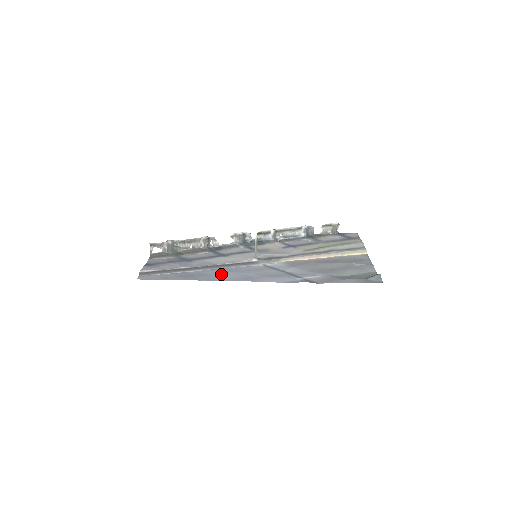
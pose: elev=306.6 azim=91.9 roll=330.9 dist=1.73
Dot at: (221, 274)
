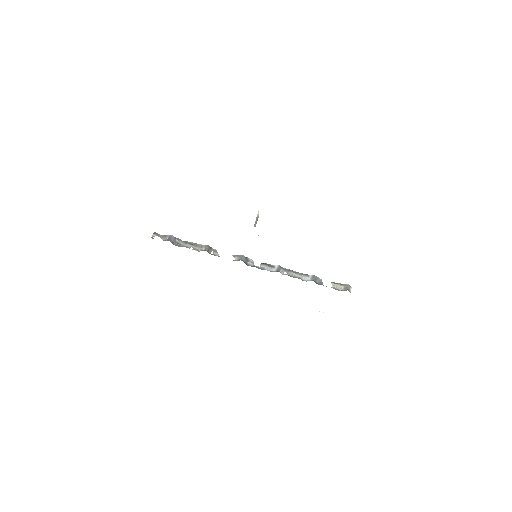
Dot at: occluded
